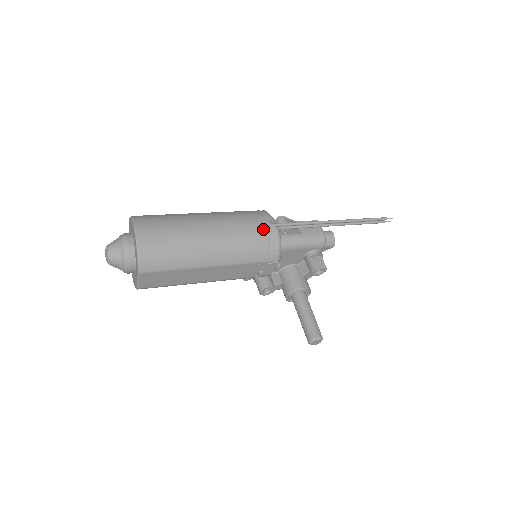
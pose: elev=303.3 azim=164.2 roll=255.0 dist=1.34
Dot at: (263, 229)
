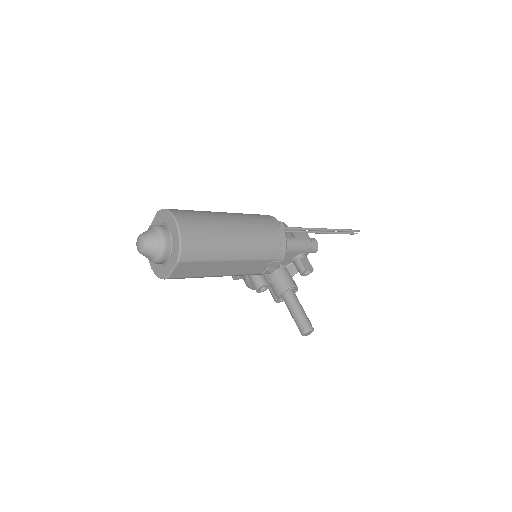
Dot at: (275, 230)
